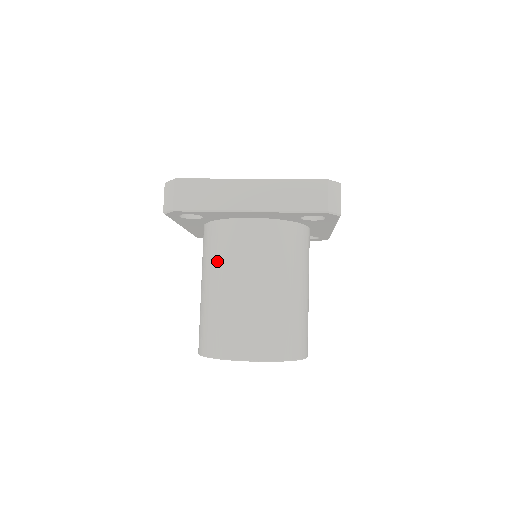
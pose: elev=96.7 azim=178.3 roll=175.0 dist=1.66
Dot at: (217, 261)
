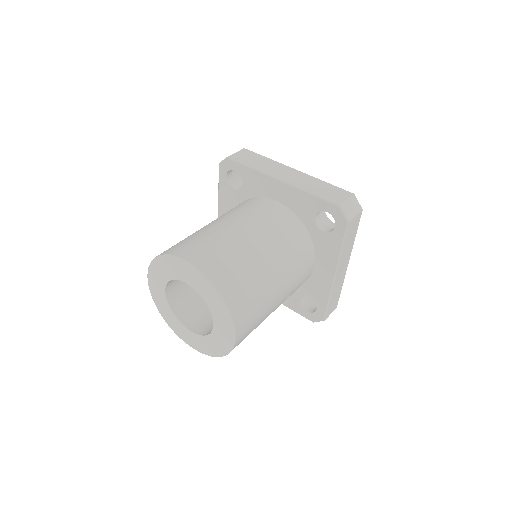
Dot at: (227, 213)
